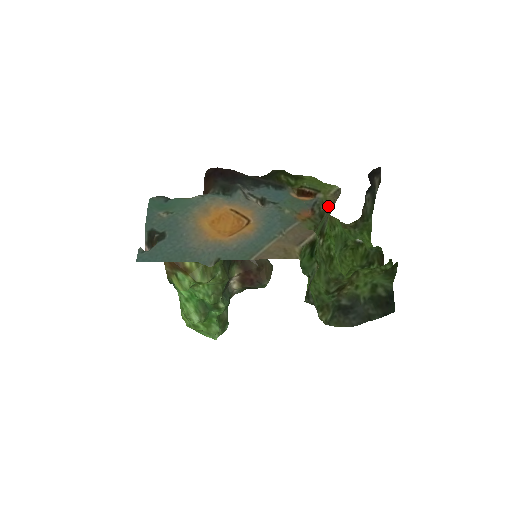
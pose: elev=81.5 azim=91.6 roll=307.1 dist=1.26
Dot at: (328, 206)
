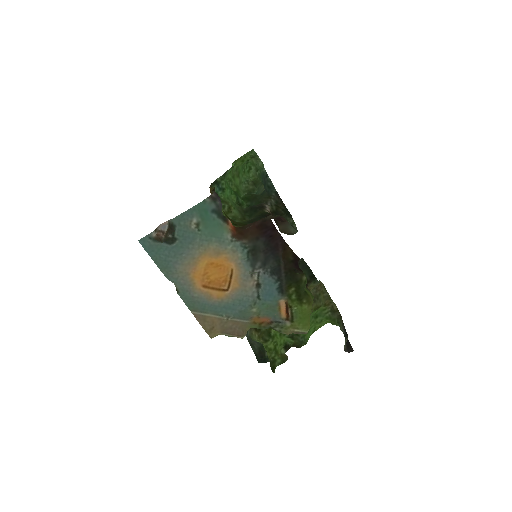
Dot at: (280, 332)
